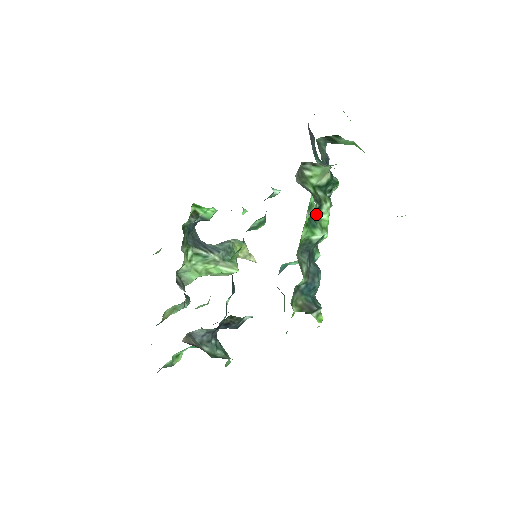
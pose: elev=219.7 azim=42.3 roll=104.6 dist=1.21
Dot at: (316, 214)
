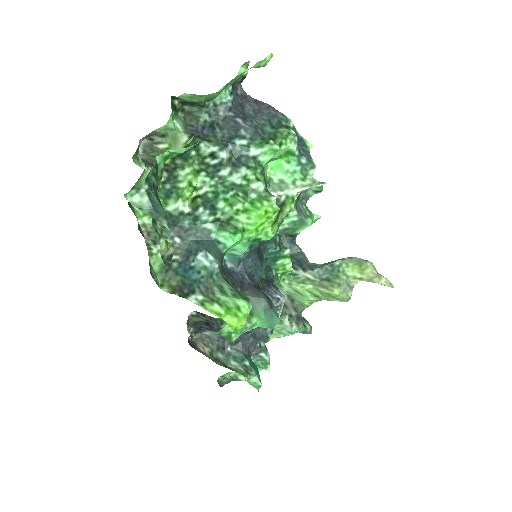
Dot at: (173, 184)
